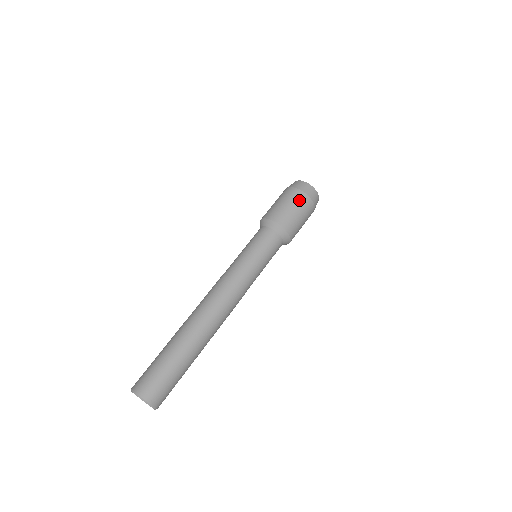
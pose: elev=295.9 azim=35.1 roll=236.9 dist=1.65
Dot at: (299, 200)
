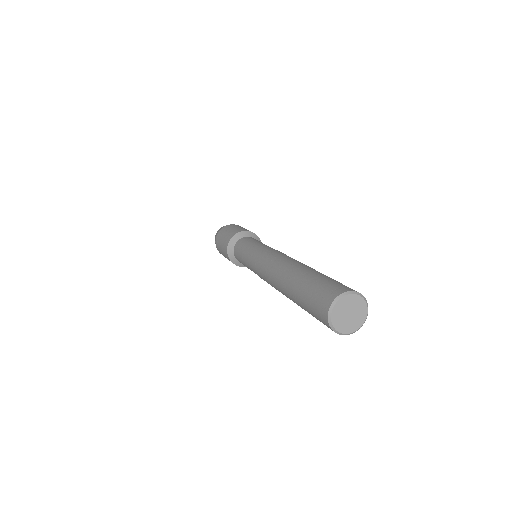
Dot at: occluded
